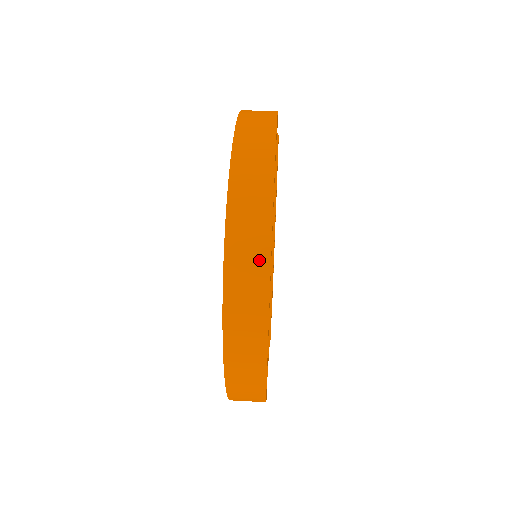
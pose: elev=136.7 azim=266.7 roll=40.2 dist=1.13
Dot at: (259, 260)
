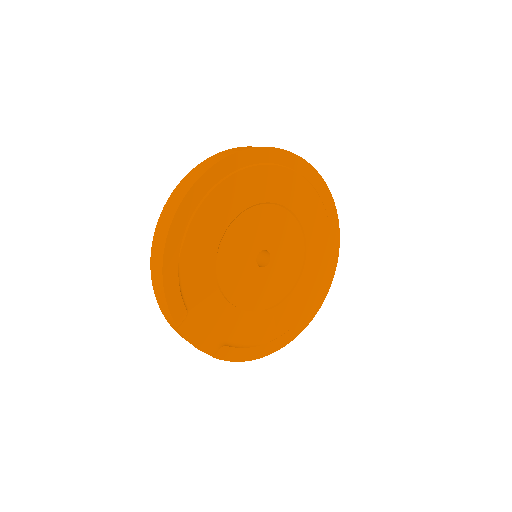
Dot at: (197, 176)
